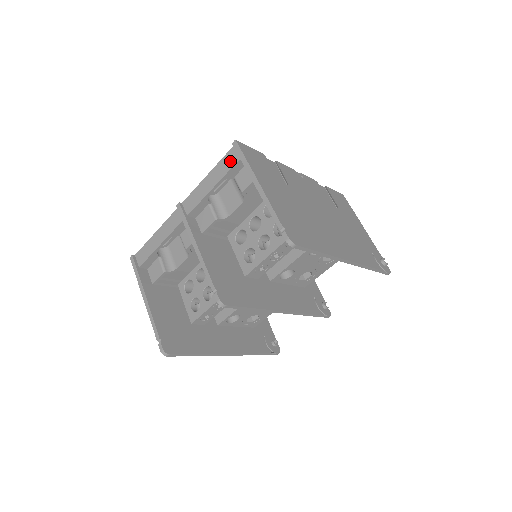
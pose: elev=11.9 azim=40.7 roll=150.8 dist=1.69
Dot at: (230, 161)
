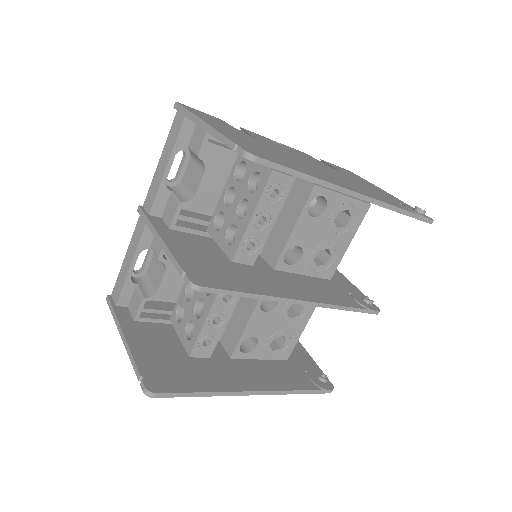
Dot at: (176, 127)
